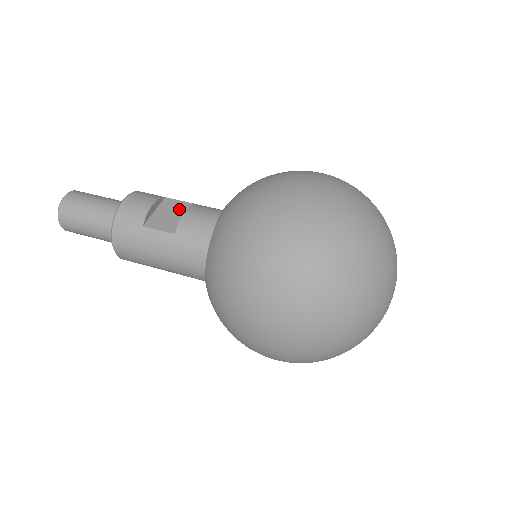
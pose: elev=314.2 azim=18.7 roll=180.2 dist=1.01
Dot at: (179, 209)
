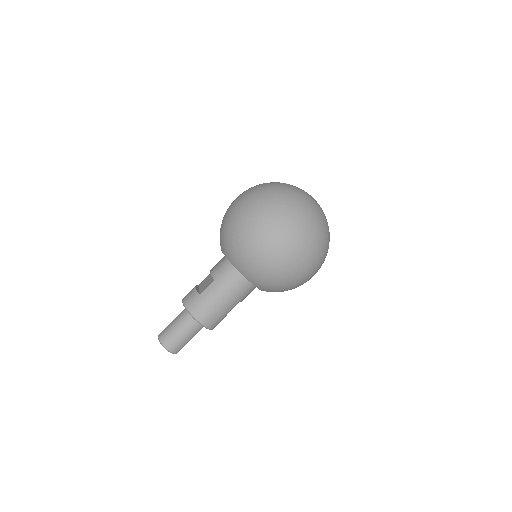
Dot at: (208, 279)
